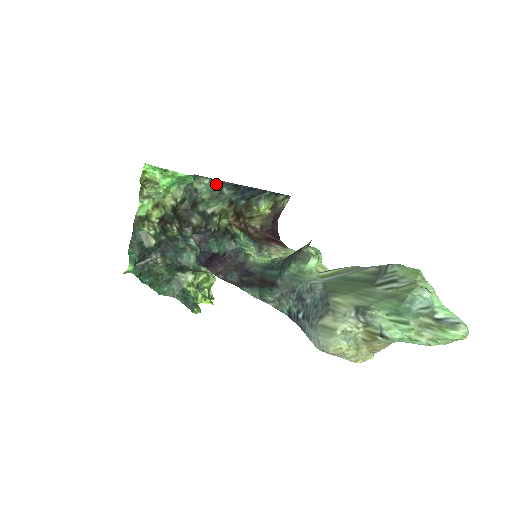
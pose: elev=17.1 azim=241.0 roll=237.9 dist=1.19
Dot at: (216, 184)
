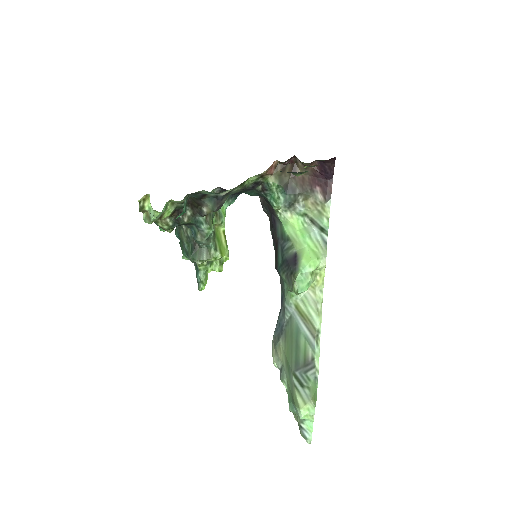
Dot at: occluded
